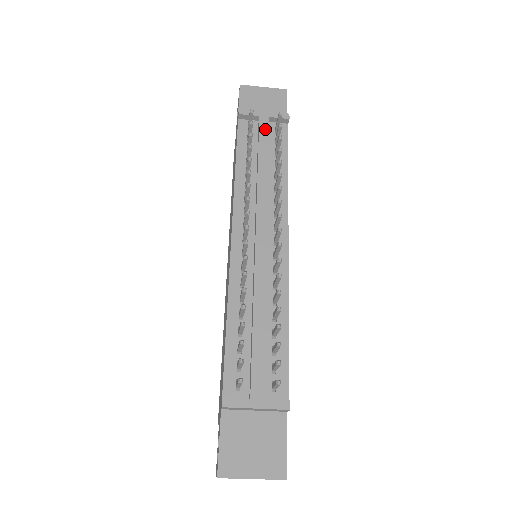
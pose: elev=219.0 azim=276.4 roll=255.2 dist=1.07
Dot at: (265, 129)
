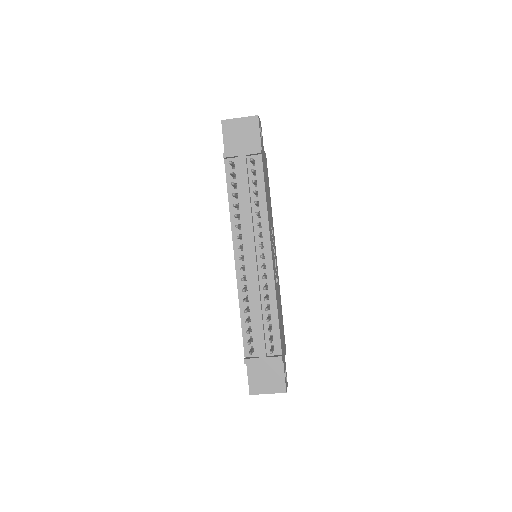
Dot at: (244, 167)
